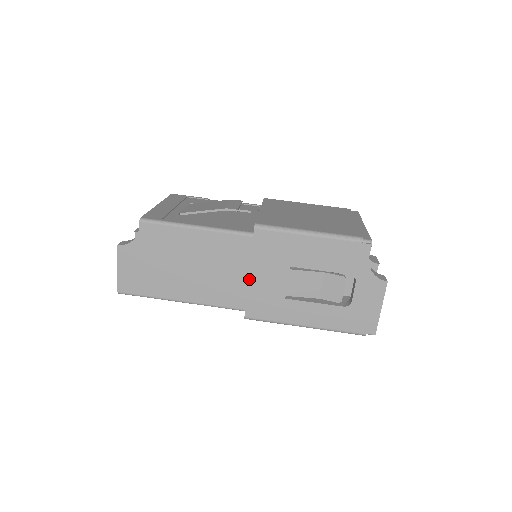
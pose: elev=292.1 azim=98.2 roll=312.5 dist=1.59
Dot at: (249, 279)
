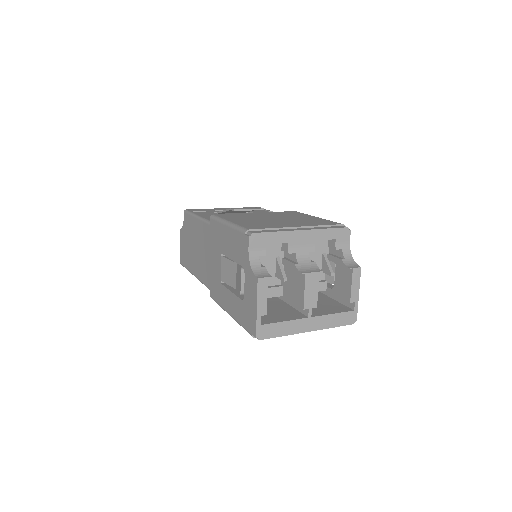
Dot at: (210, 262)
